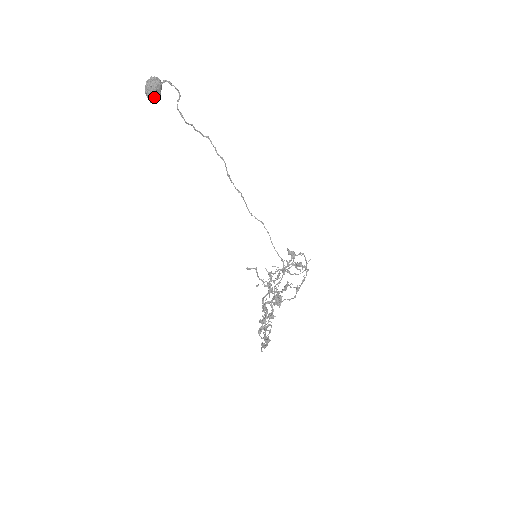
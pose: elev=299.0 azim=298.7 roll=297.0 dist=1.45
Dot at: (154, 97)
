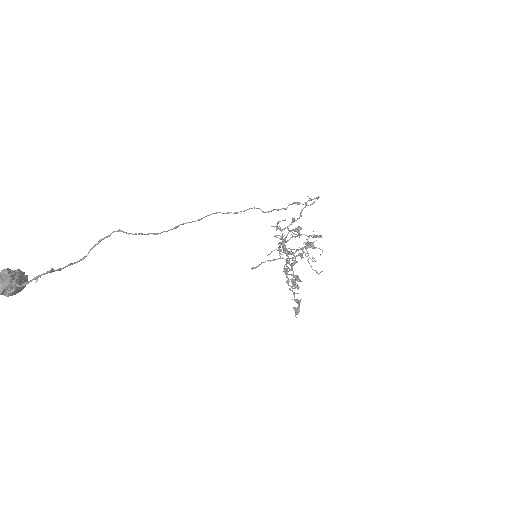
Dot at: (22, 289)
